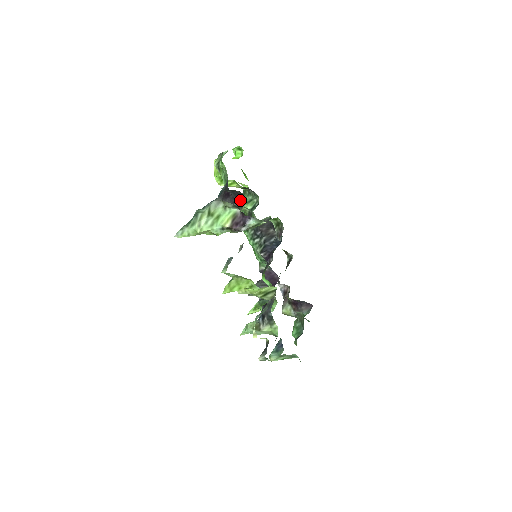
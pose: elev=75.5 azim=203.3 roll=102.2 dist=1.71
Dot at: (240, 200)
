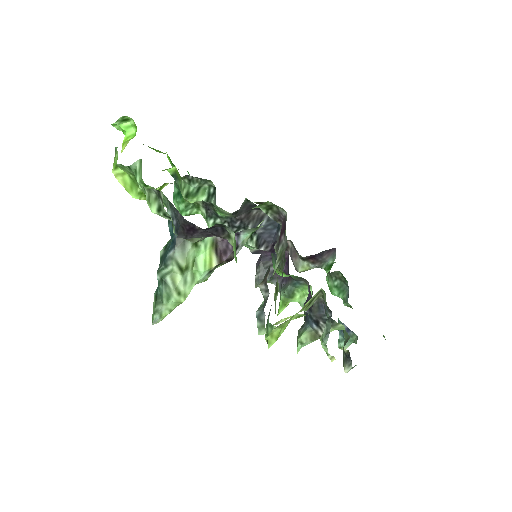
Dot at: (219, 229)
